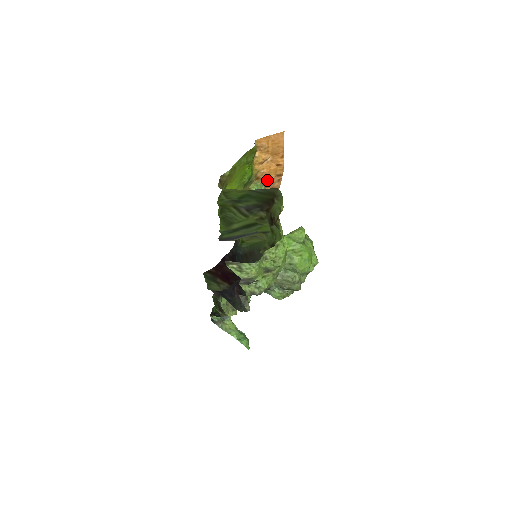
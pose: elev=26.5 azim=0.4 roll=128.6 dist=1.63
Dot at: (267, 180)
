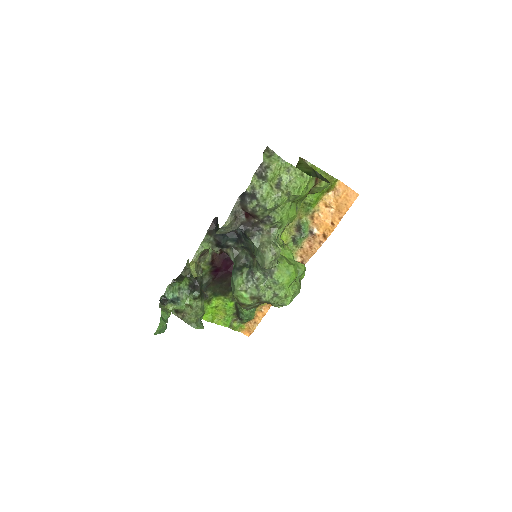
Dot at: (315, 229)
